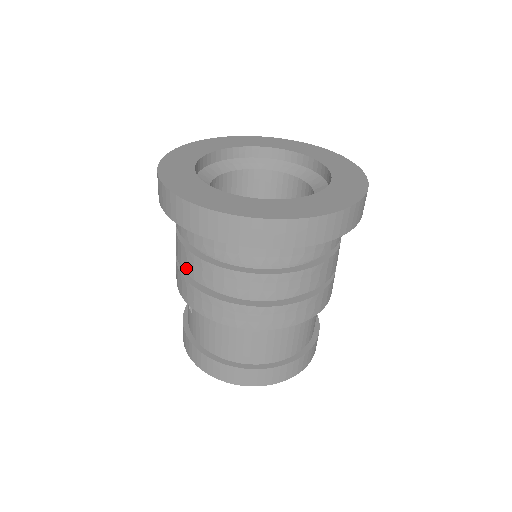
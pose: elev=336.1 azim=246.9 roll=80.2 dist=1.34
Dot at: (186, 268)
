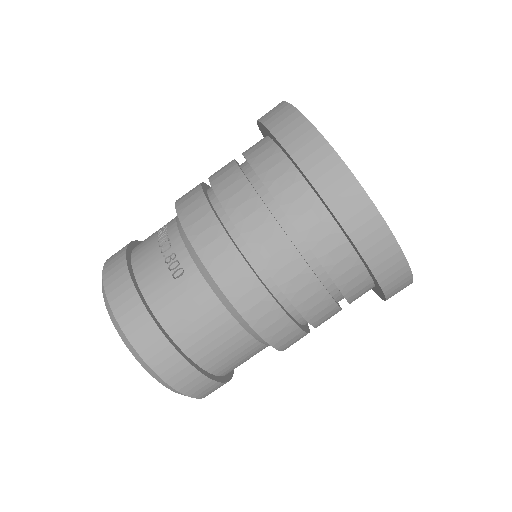
Dot at: (249, 232)
